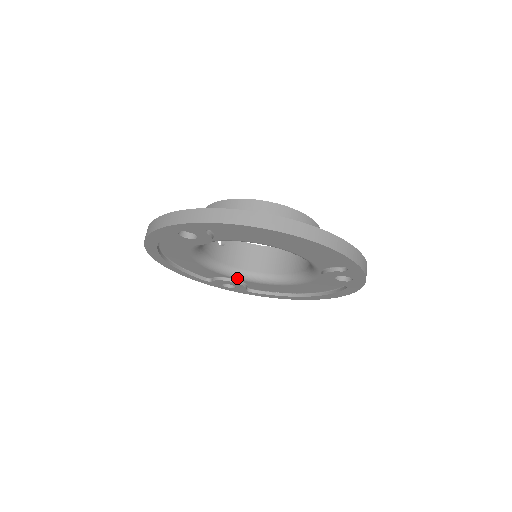
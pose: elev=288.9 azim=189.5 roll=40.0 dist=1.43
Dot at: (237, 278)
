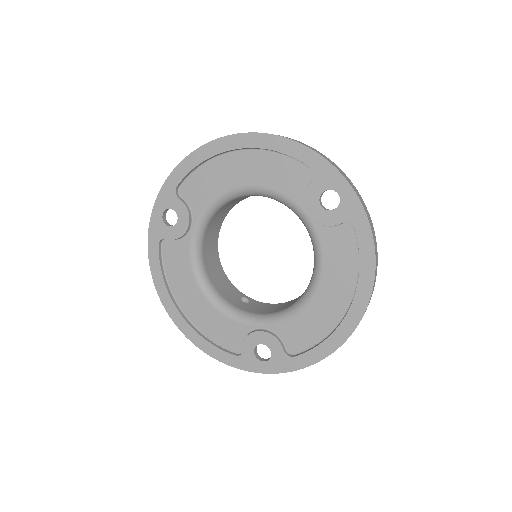
Dot at: (262, 324)
